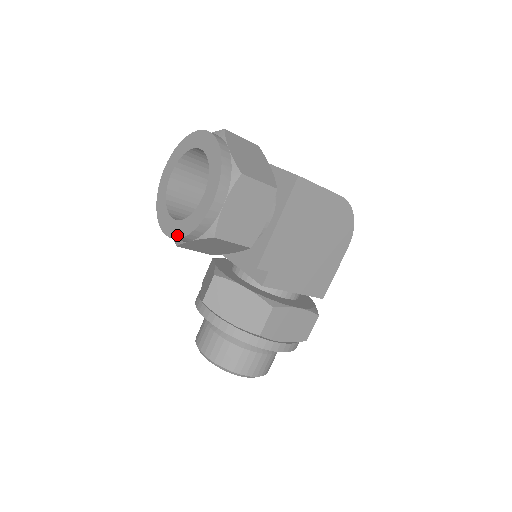
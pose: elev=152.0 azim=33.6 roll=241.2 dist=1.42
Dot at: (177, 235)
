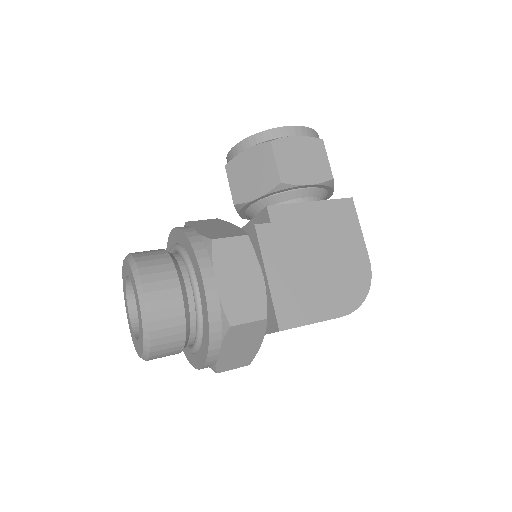
Dot at: (242, 142)
